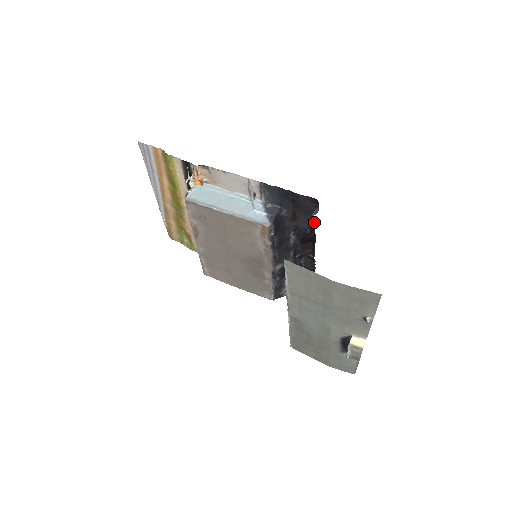
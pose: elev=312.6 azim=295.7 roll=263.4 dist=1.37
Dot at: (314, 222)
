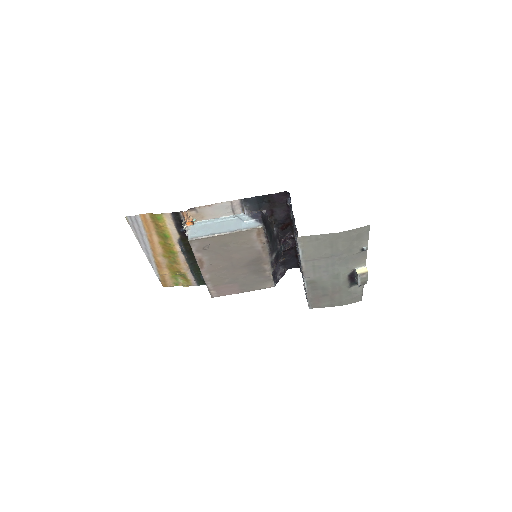
Dot at: (289, 209)
